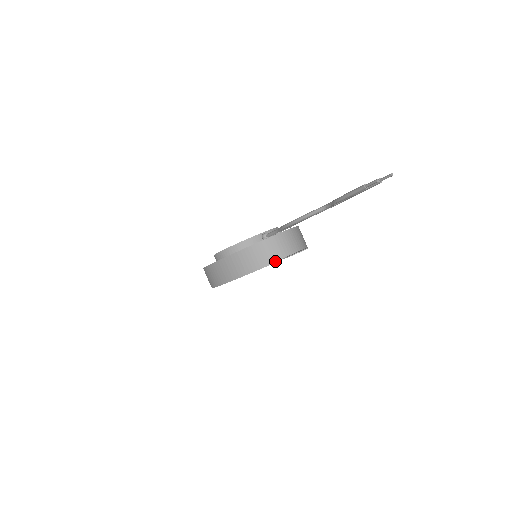
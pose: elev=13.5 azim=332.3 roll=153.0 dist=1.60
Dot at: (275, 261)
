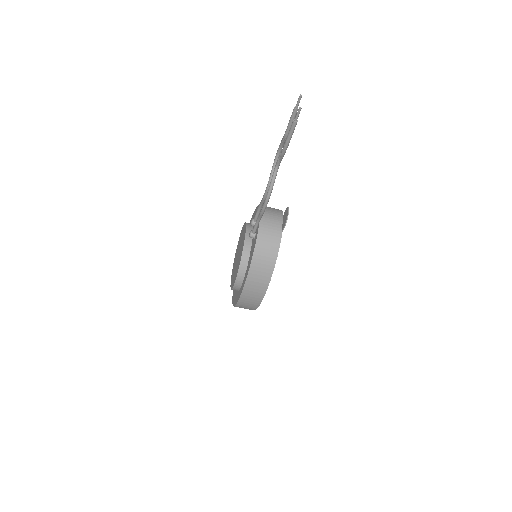
Dot at: (279, 240)
